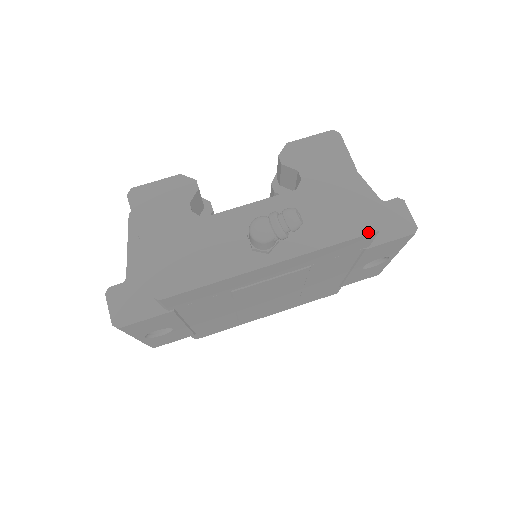
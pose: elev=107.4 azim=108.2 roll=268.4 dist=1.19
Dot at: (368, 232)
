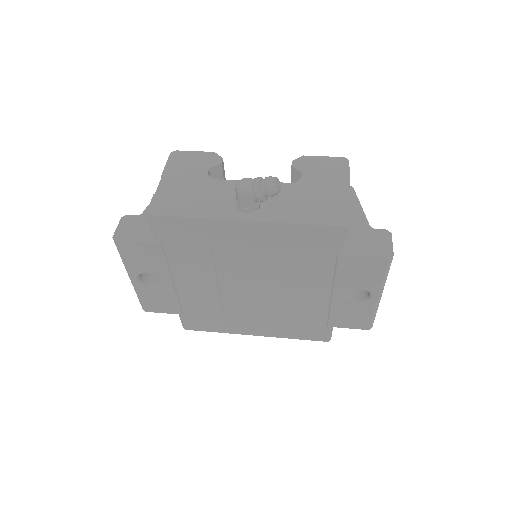
Dot at: (336, 224)
